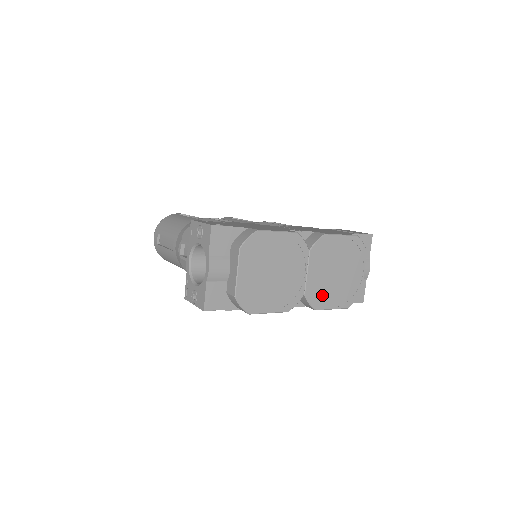
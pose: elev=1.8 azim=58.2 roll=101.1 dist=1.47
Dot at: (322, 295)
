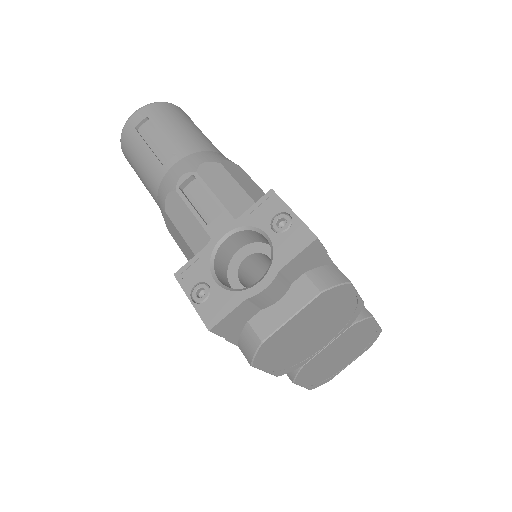
Dot at: (311, 371)
